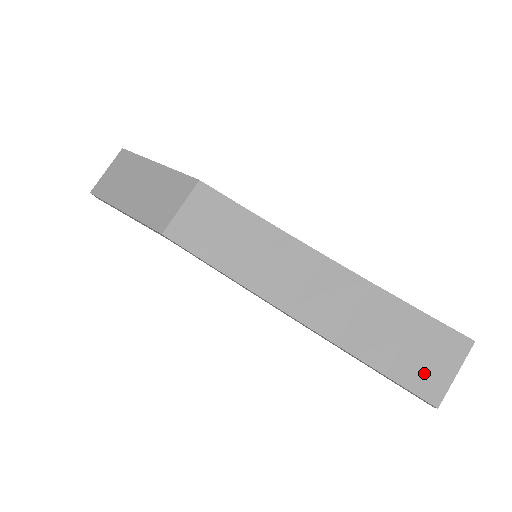
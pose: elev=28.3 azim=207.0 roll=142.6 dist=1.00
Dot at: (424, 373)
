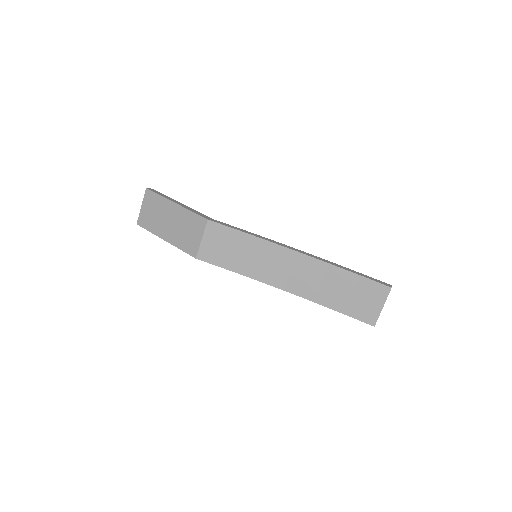
Dot at: (365, 309)
